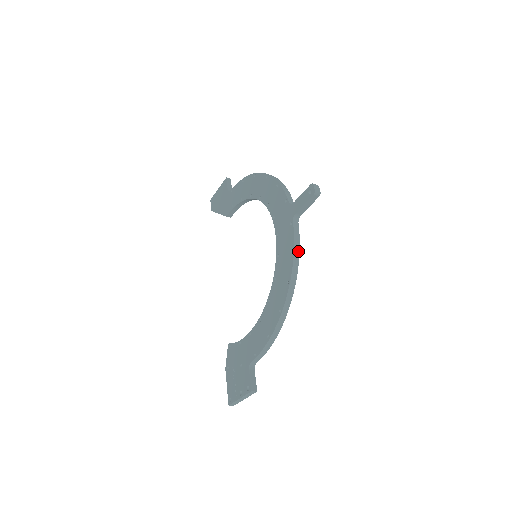
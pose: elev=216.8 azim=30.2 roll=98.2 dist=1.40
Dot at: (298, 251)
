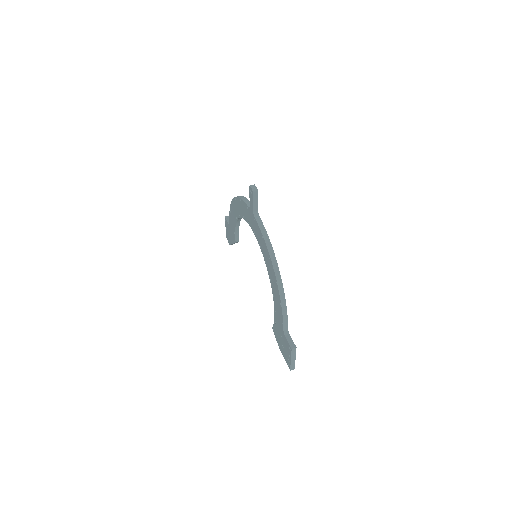
Dot at: (266, 235)
